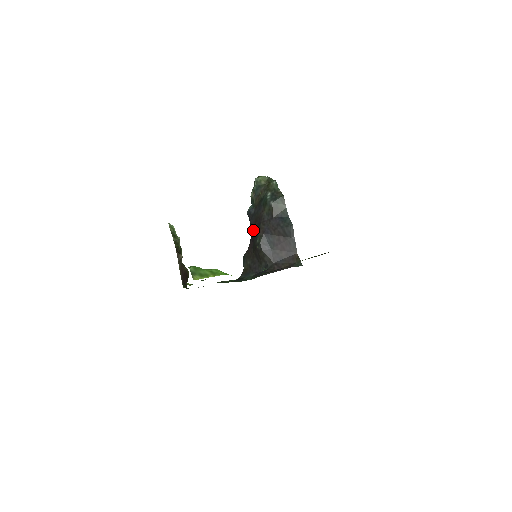
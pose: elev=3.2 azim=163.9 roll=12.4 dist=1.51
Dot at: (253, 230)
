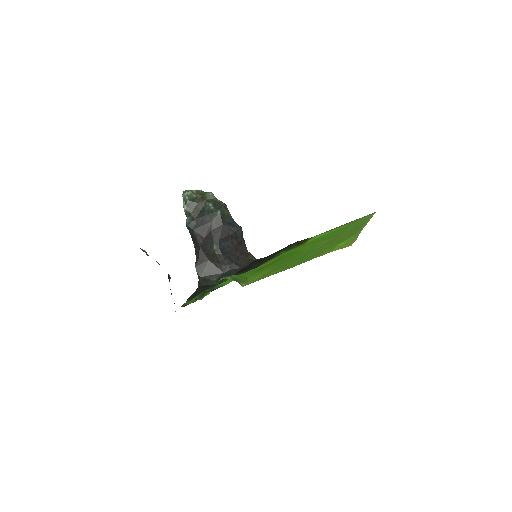
Dot at: (201, 240)
